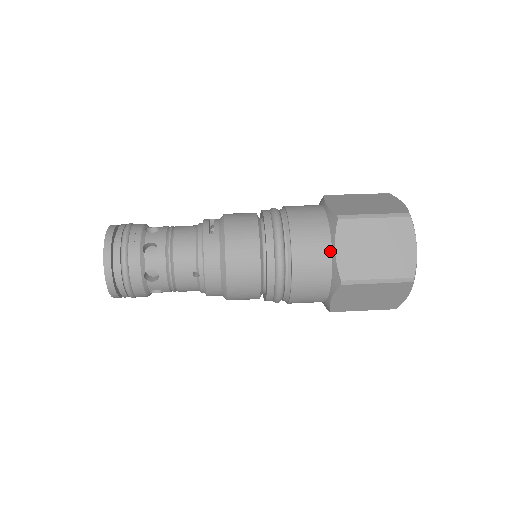
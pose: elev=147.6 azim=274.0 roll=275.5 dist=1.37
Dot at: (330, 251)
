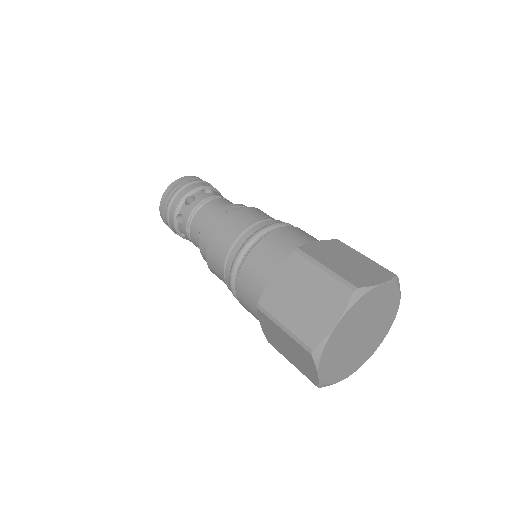
Dot at: (272, 274)
